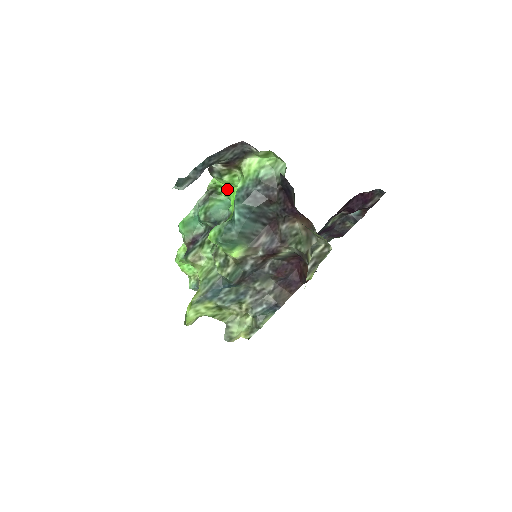
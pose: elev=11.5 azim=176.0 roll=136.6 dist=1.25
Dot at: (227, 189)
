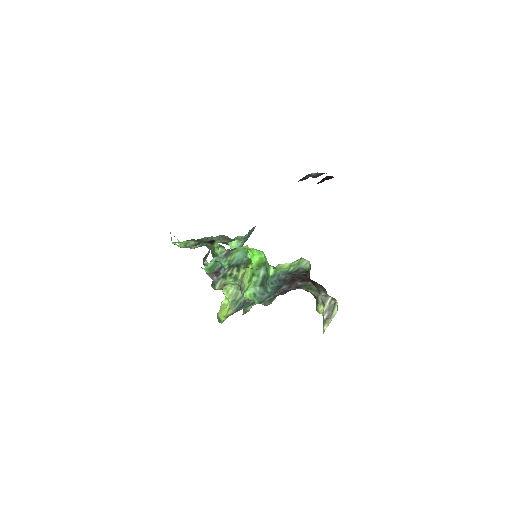
Dot at: occluded
